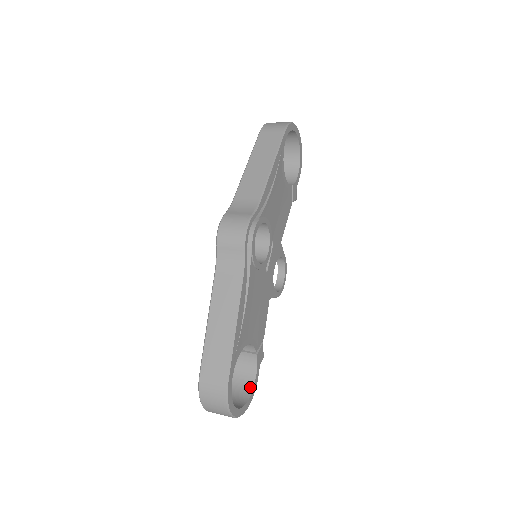
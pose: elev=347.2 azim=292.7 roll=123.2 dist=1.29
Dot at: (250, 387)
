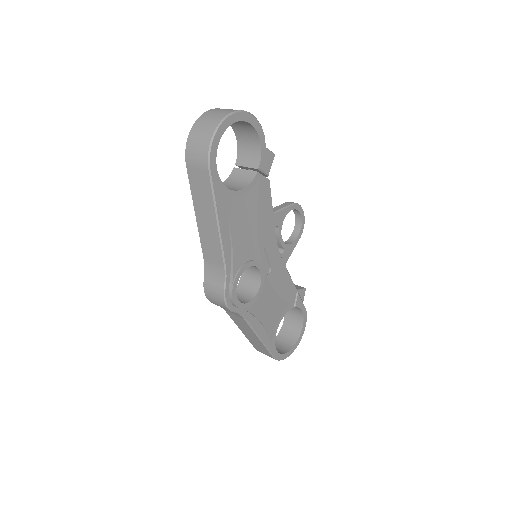
Dot at: (301, 318)
